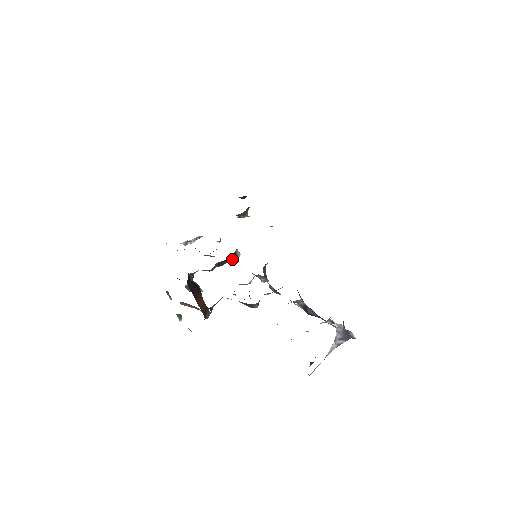
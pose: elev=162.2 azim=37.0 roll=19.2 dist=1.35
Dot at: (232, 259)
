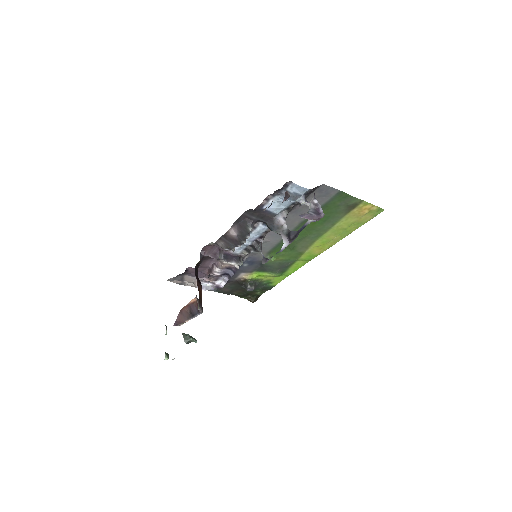
Dot at: (236, 261)
